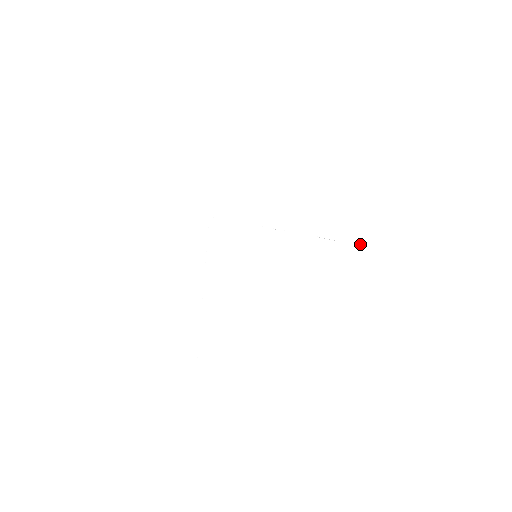
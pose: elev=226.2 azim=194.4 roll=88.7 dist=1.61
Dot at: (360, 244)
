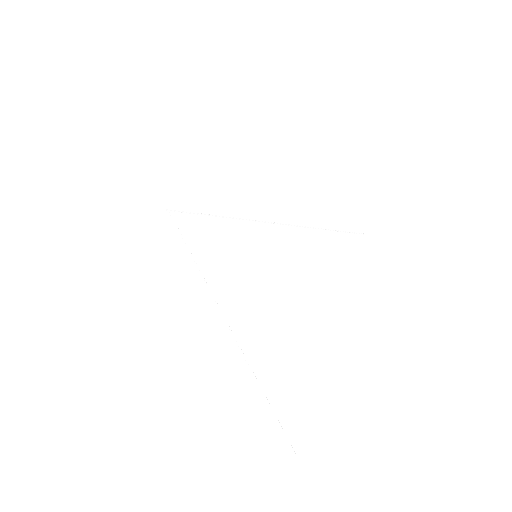
Dot at: (345, 231)
